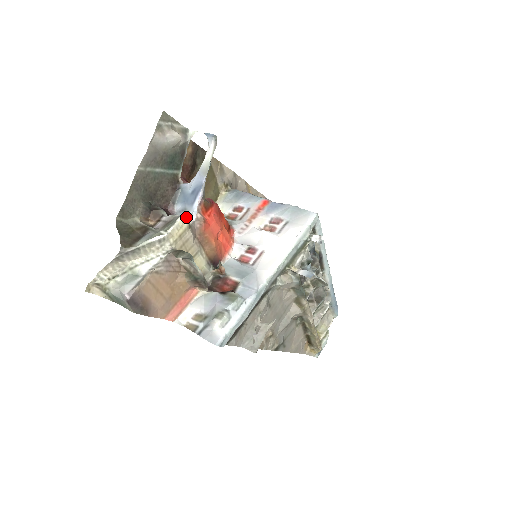
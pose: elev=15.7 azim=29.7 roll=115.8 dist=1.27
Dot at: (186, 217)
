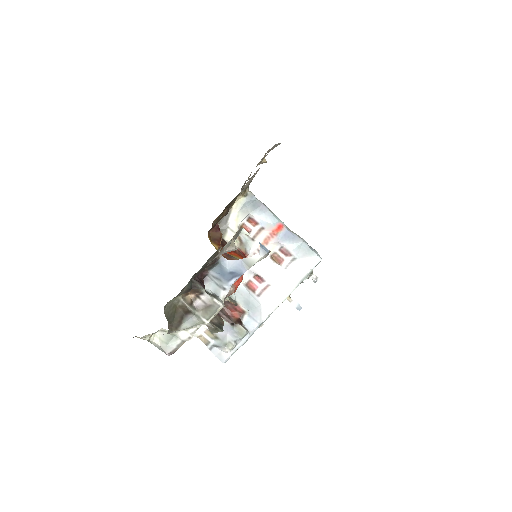
Dot at: (220, 289)
